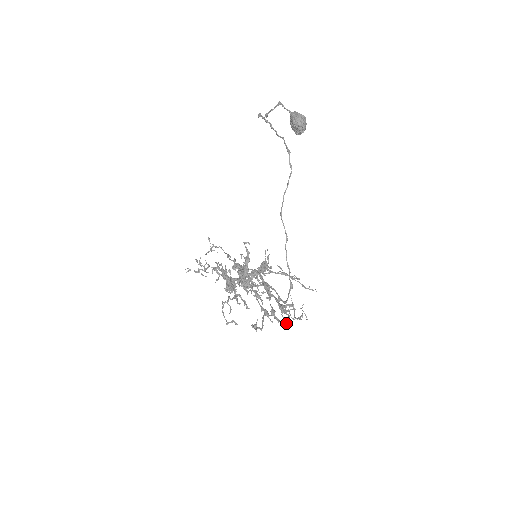
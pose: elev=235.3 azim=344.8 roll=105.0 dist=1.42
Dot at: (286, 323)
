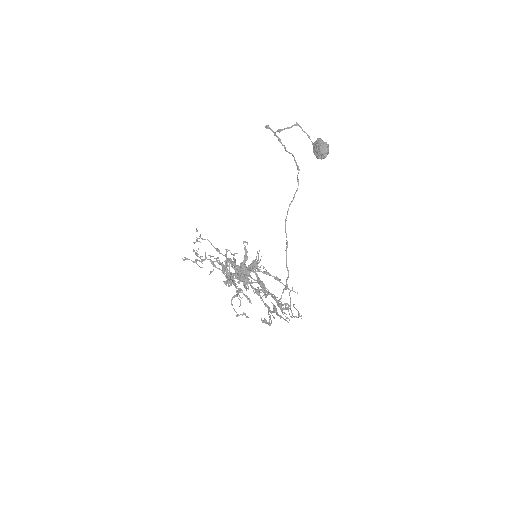
Dot at: (286, 320)
